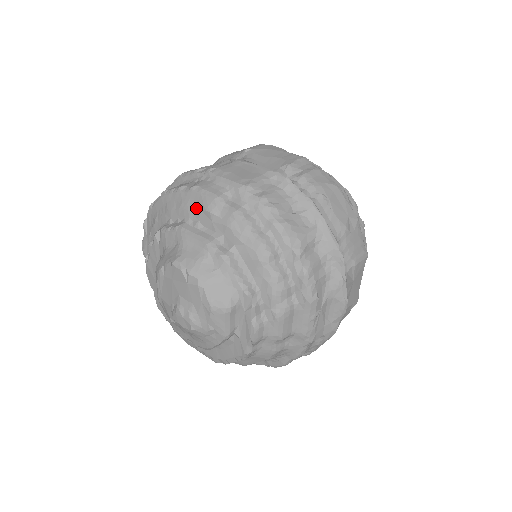
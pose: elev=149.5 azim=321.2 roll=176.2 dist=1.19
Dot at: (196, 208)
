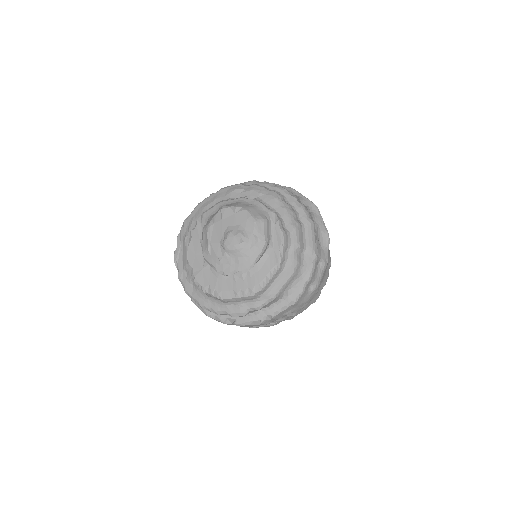
Dot at: (227, 193)
